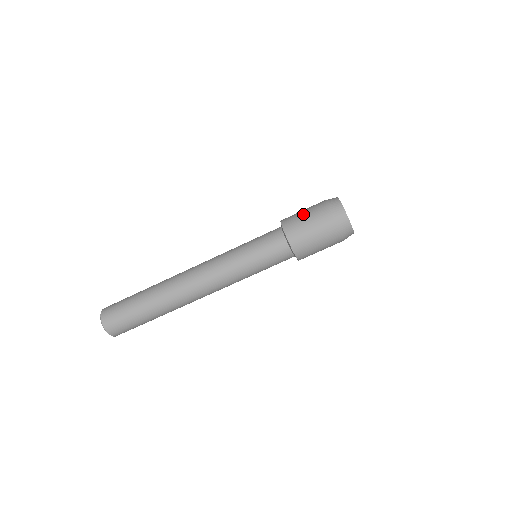
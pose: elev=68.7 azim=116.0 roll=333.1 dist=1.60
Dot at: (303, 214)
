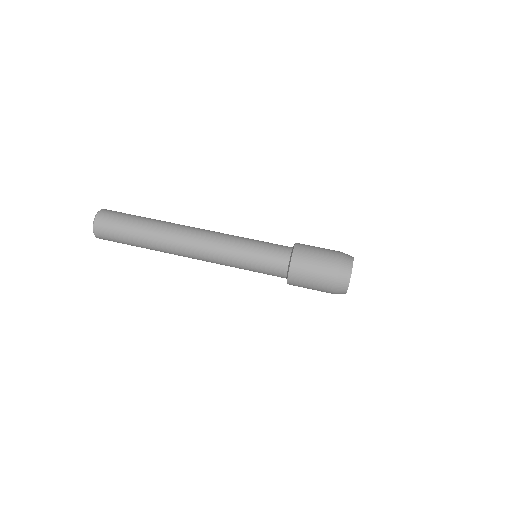
Dot at: occluded
